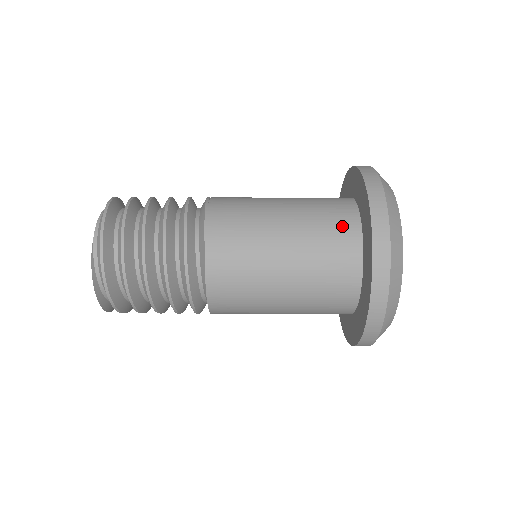
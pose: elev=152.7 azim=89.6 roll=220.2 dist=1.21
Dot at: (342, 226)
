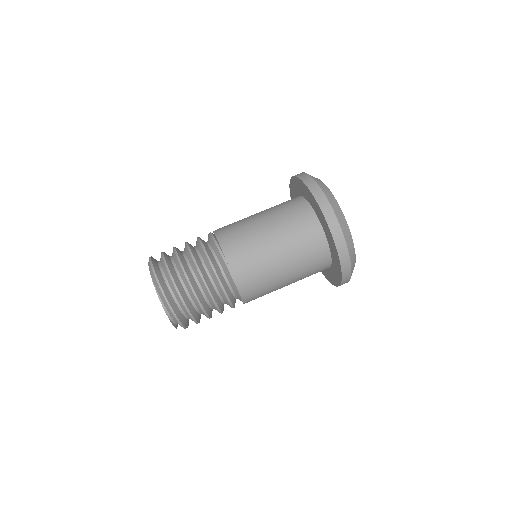
Dot at: (317, 250)
